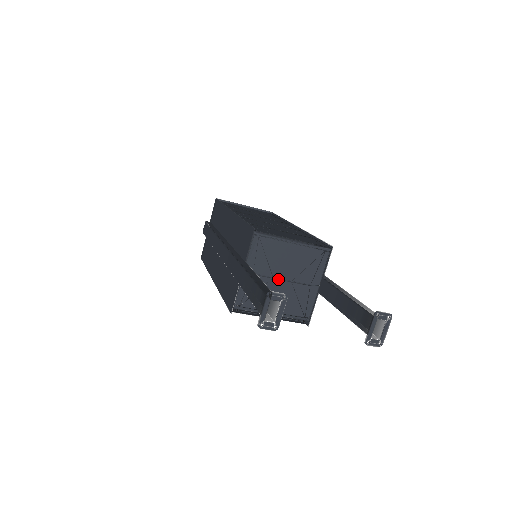
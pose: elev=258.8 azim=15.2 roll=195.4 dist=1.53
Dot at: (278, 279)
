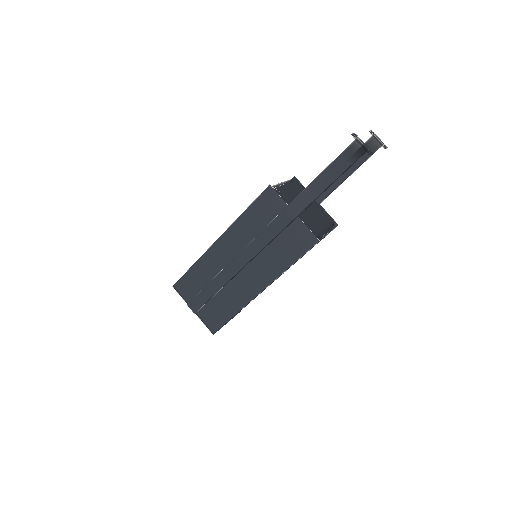
Dot at: occluded
